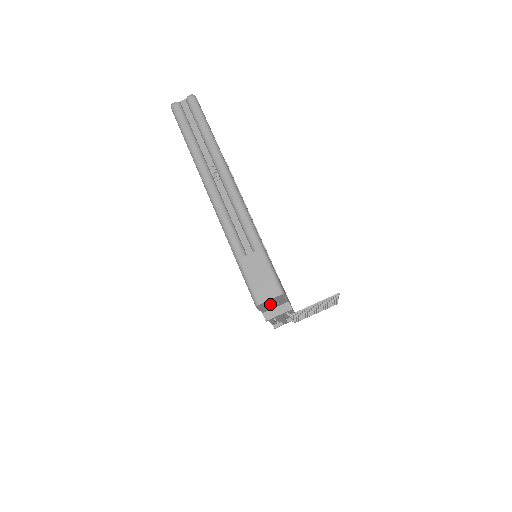
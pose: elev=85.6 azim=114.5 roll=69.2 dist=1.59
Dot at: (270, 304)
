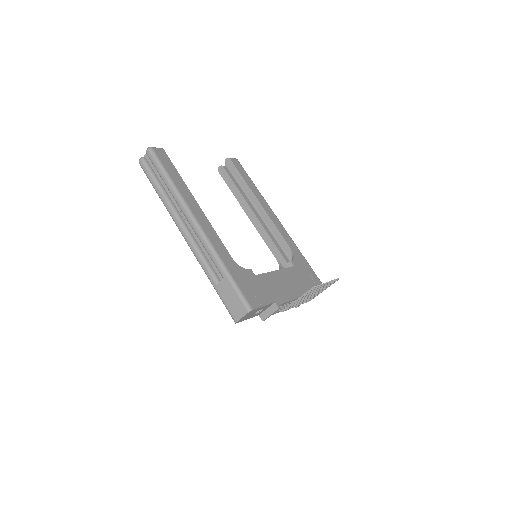
Dot at: (252, 314)
